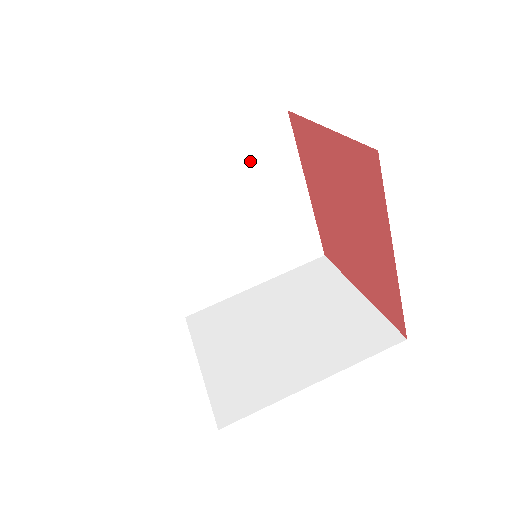
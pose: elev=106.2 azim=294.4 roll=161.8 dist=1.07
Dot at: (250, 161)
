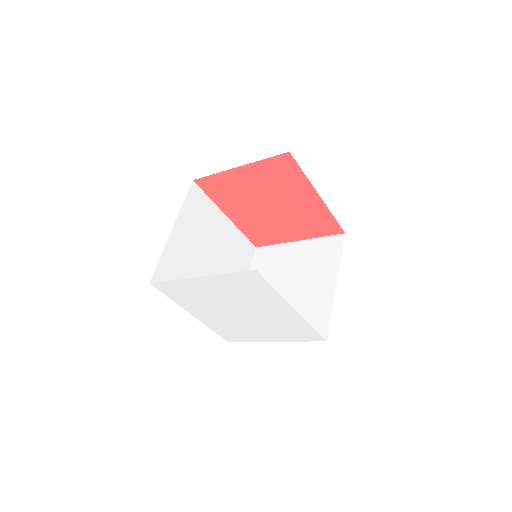
Dot at: (196, 221)
